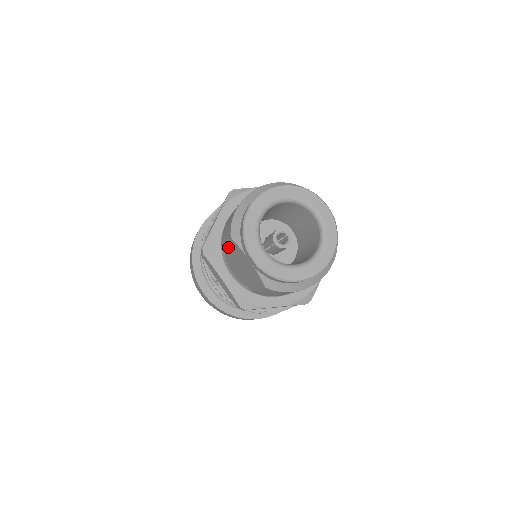
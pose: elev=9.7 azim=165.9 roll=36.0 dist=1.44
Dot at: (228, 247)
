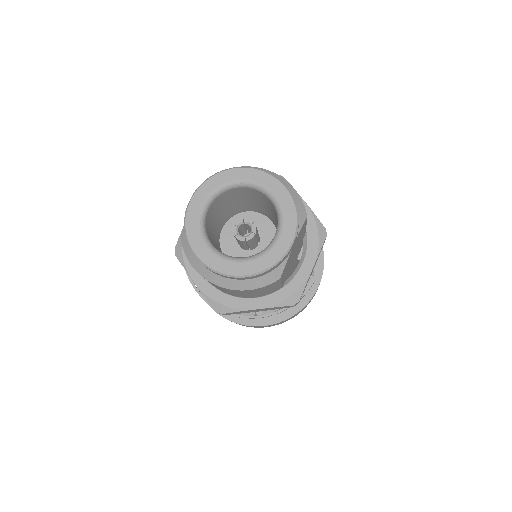
Dot at: occluded
